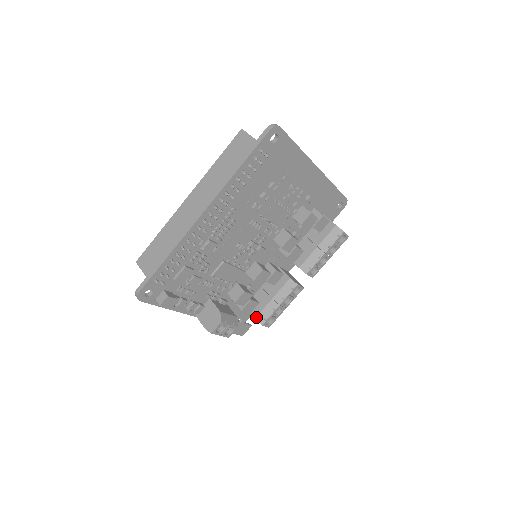
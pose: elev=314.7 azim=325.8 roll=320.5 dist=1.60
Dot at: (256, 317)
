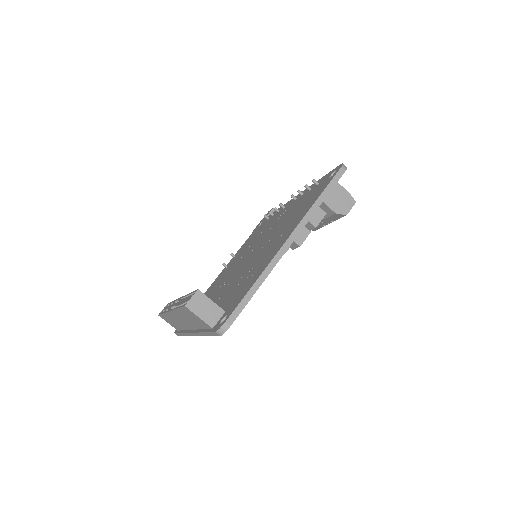
Dot at: occluded
